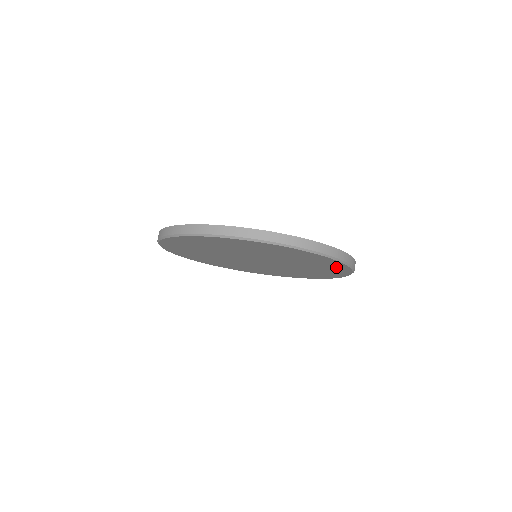
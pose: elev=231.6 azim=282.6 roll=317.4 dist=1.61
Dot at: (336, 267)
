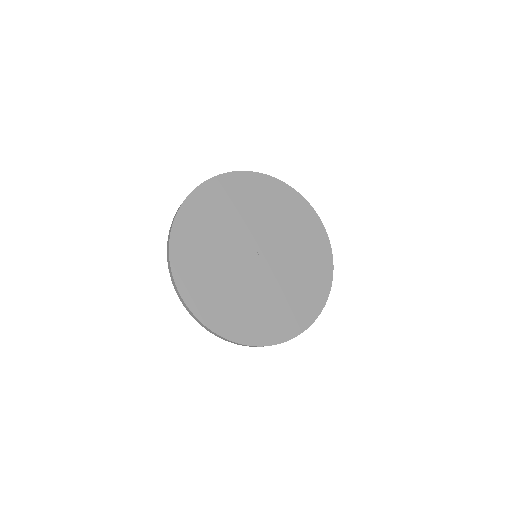
Dot at: occluded
